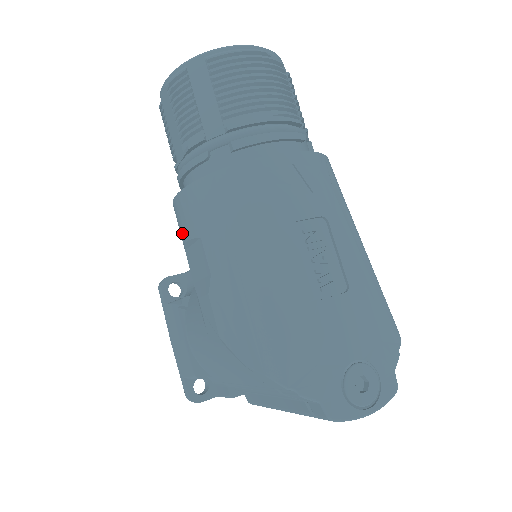
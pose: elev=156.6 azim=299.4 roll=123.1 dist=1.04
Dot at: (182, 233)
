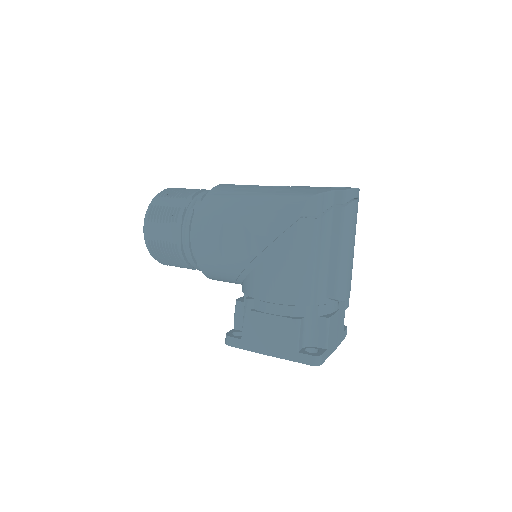
Dot at: (213, 246)
